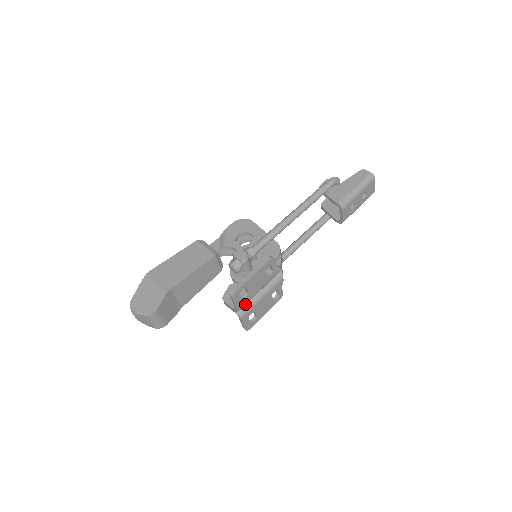
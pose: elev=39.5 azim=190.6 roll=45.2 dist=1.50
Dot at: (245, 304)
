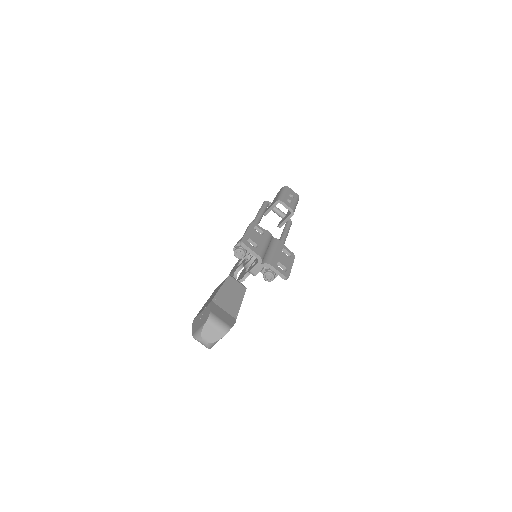
Dot at: (262, 253)
